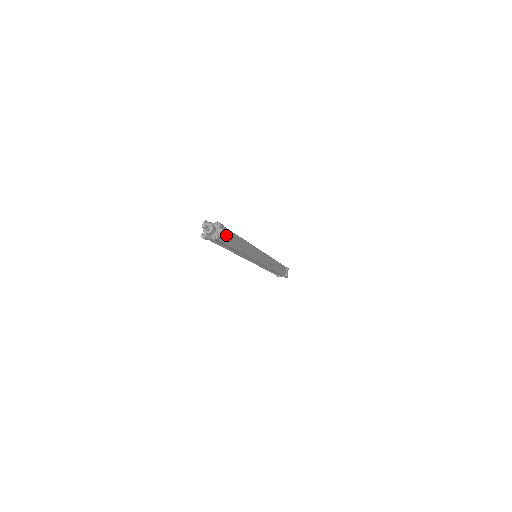
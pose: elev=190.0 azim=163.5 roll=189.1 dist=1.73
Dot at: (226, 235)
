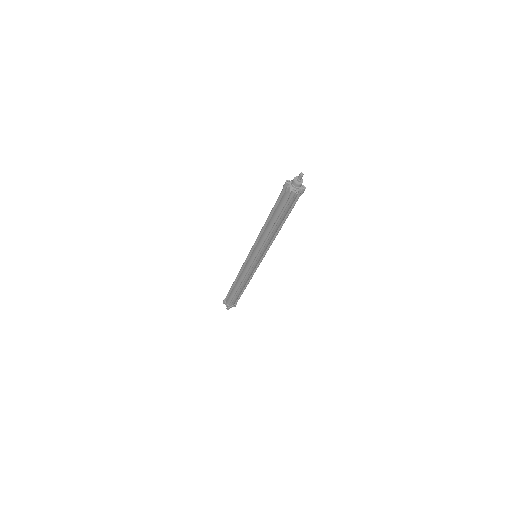
Dot at: occluded
